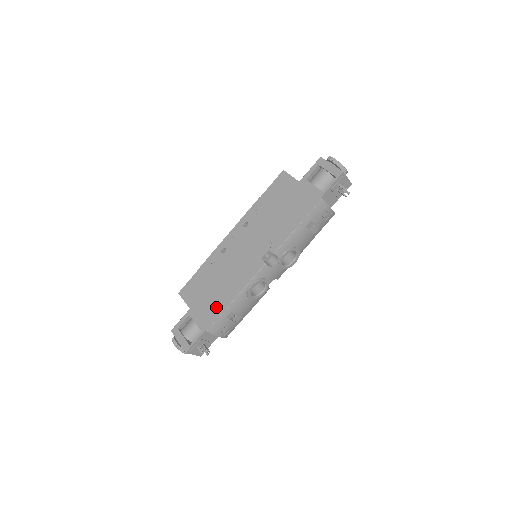
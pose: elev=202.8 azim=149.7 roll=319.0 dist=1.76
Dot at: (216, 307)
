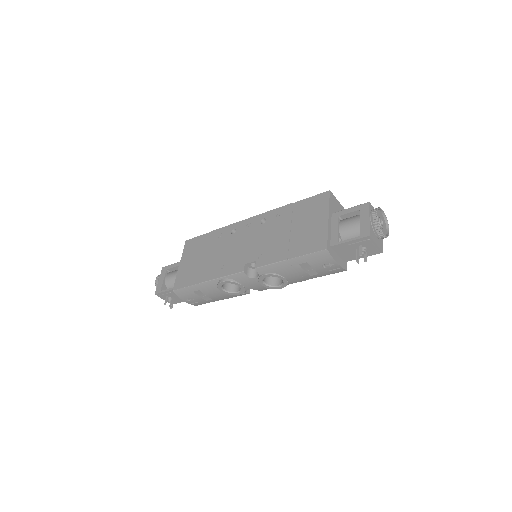
Dot at: (192, 276)
